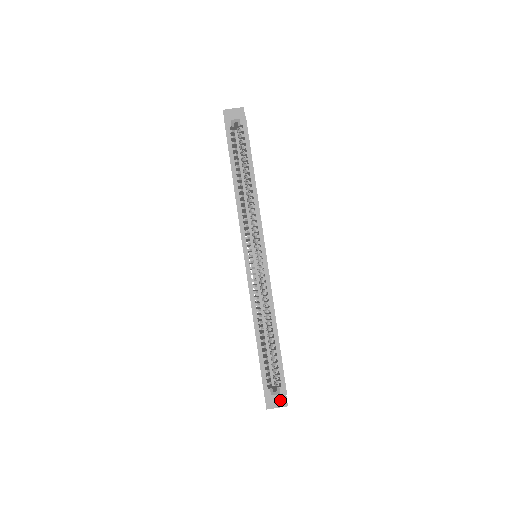
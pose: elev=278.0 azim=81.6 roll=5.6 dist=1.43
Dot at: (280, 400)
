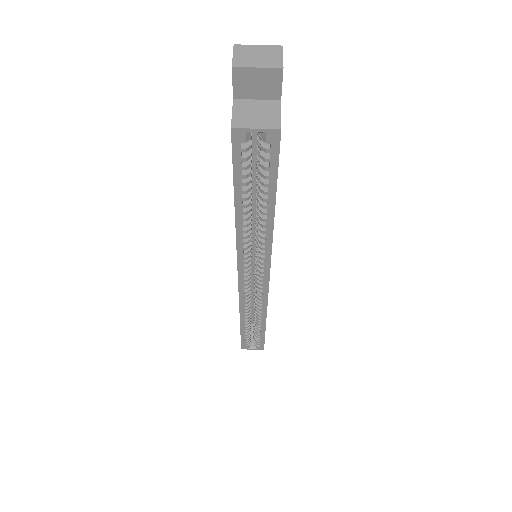
Dot at: occluded
